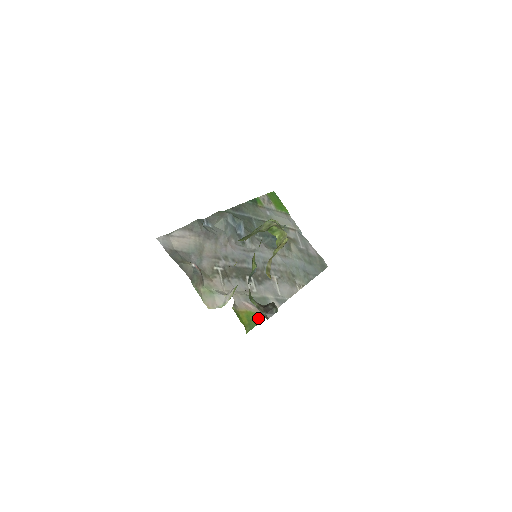
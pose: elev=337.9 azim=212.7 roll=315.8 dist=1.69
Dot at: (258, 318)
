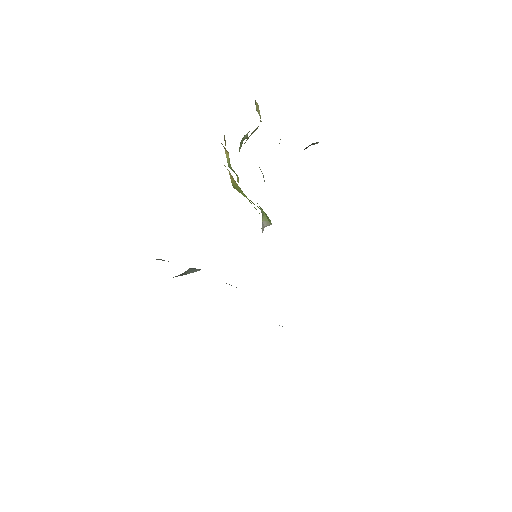
Dot at: occluded
